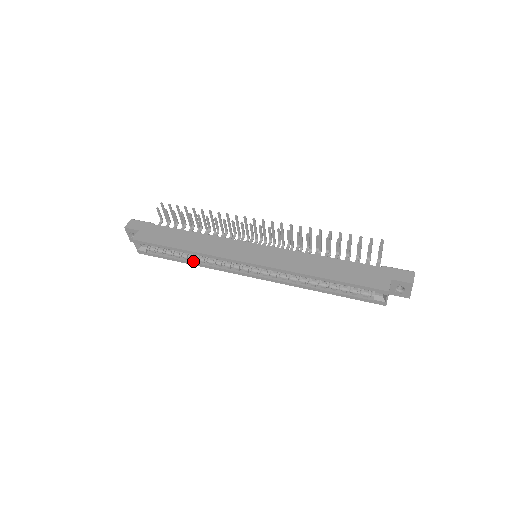
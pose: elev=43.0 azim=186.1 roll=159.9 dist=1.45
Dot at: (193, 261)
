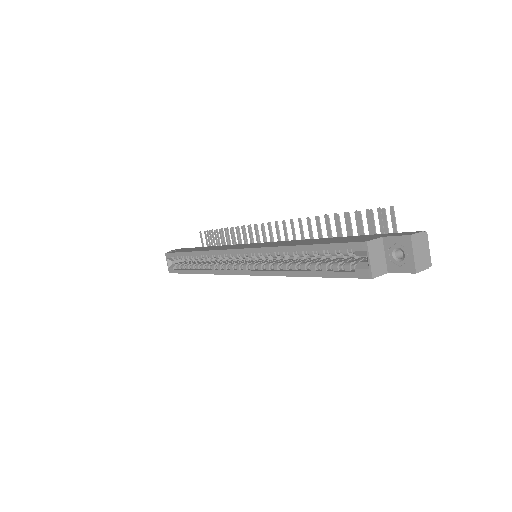
Dot at: (201, 269)
